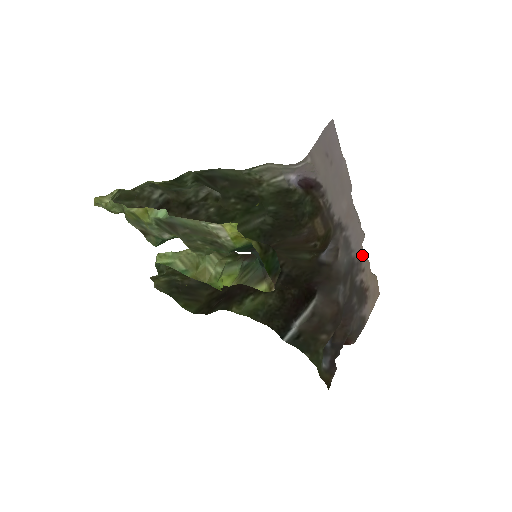
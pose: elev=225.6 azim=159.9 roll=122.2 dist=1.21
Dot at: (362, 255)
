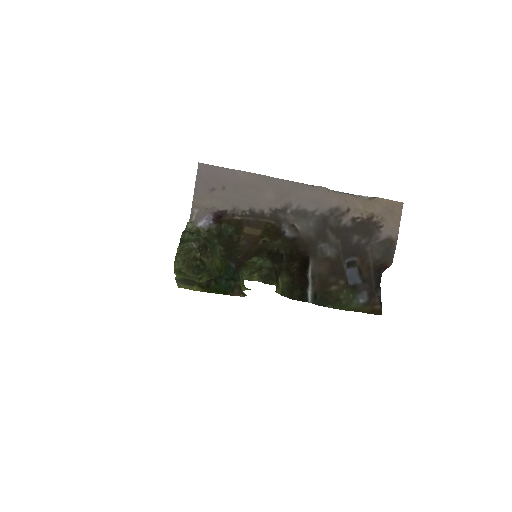
Dot at: (334, 202)
